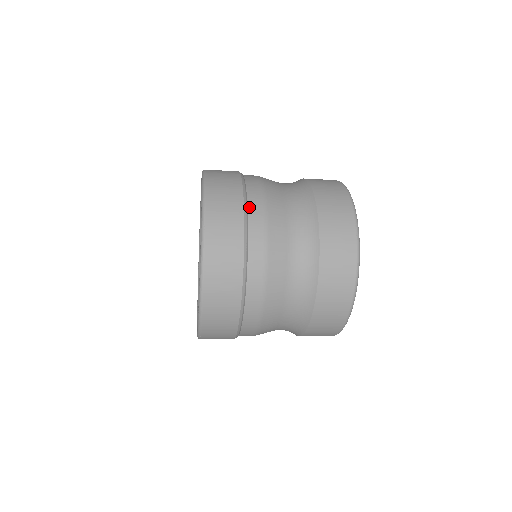
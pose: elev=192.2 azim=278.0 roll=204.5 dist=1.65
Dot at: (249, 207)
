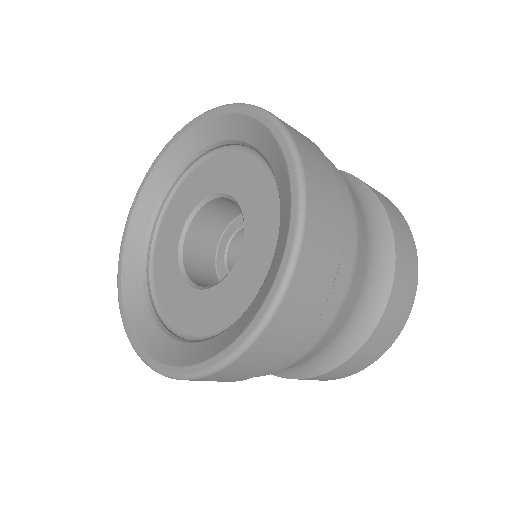
Dot at: (334, 285)
